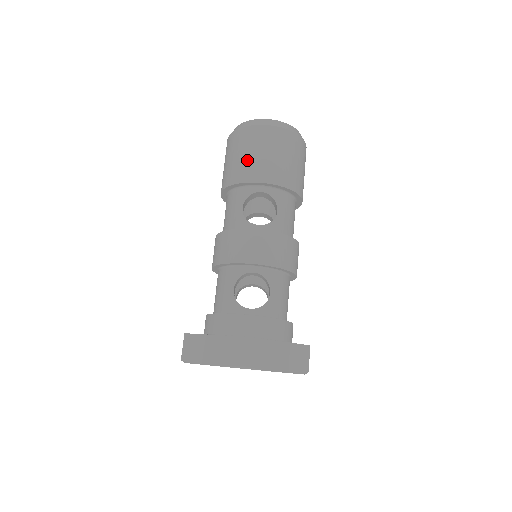
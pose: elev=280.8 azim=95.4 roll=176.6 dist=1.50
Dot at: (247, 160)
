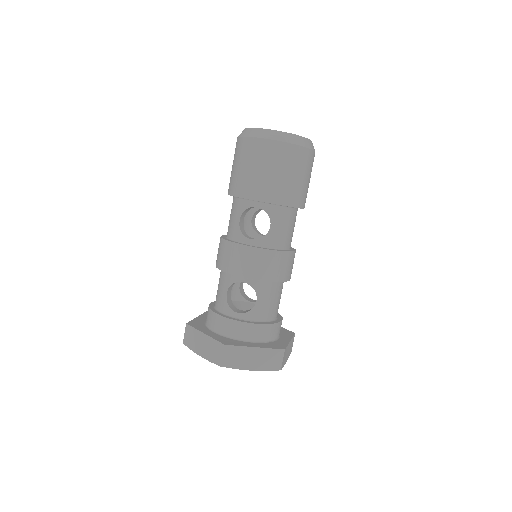
Dot at: (245, 175)
